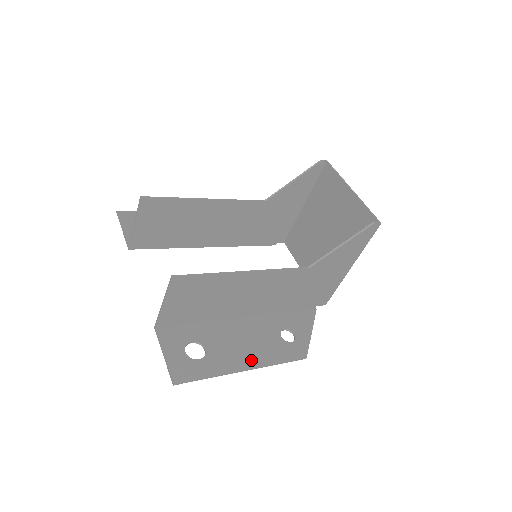
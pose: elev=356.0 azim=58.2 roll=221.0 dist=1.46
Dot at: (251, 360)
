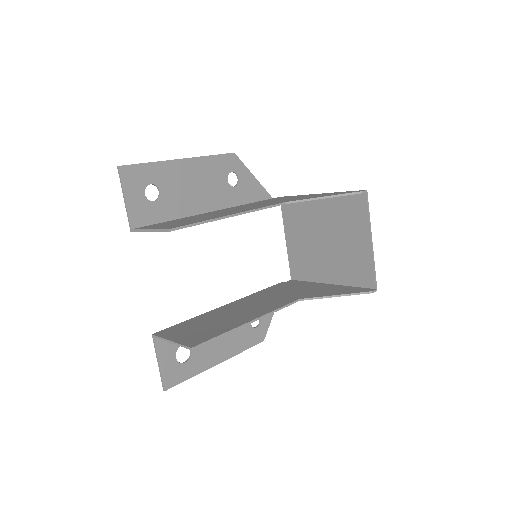
Dot at: (224, 354)
